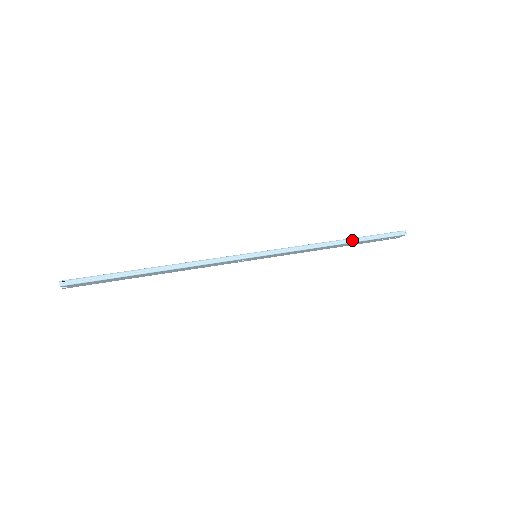
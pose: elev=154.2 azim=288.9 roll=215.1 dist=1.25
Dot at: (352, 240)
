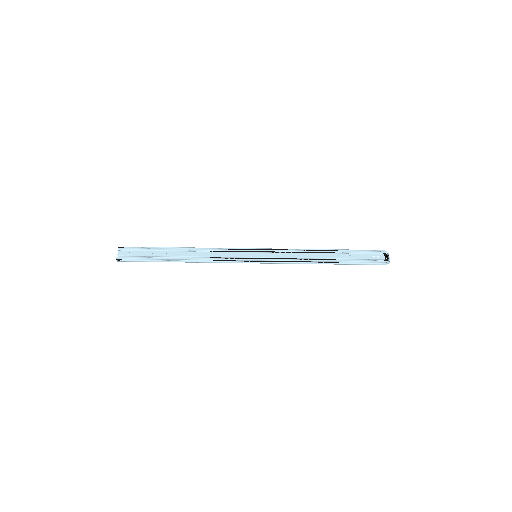
Dot at: (336, 264)
